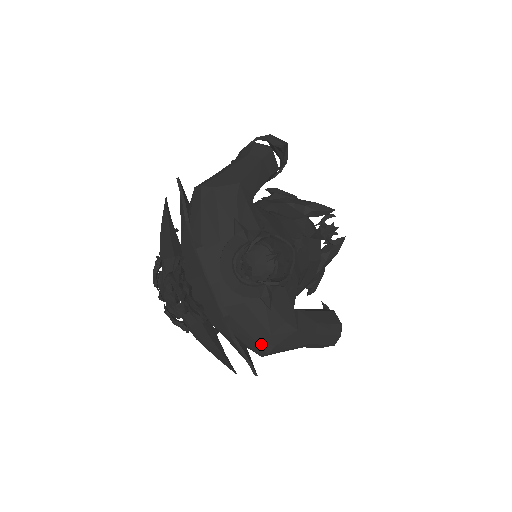
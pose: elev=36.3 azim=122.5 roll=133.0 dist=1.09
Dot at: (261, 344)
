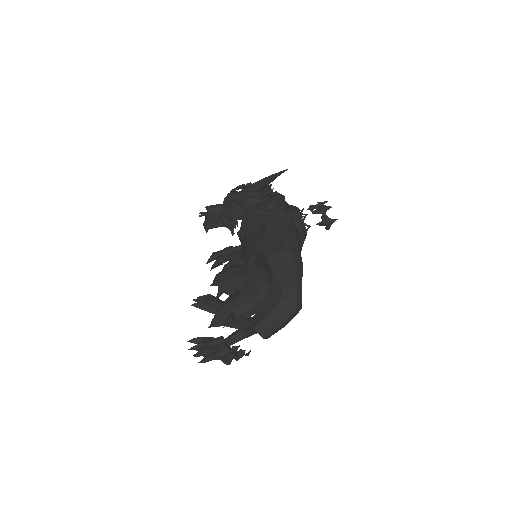
Dot at: (290, 245)
